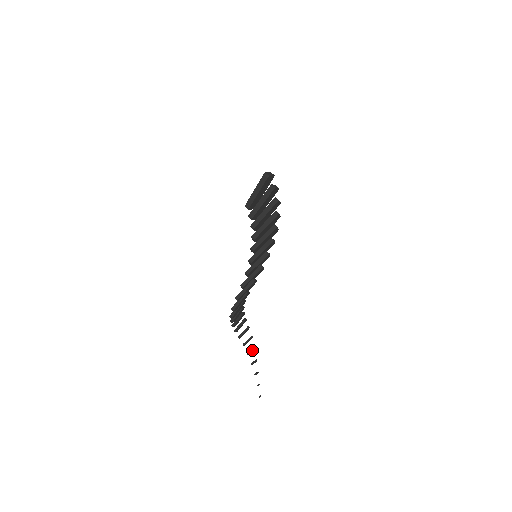
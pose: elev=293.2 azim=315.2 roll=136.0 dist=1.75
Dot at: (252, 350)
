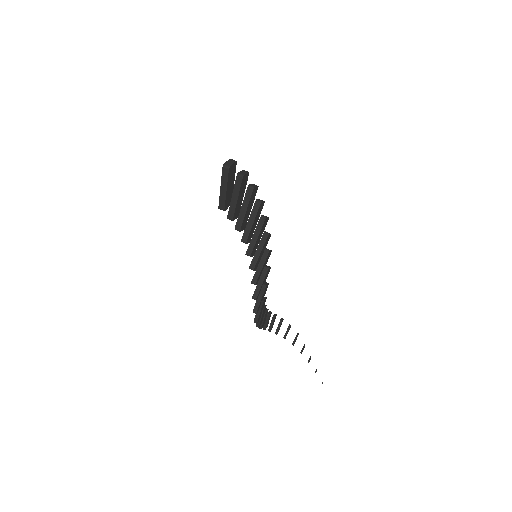
Dot at: (295, 339)
